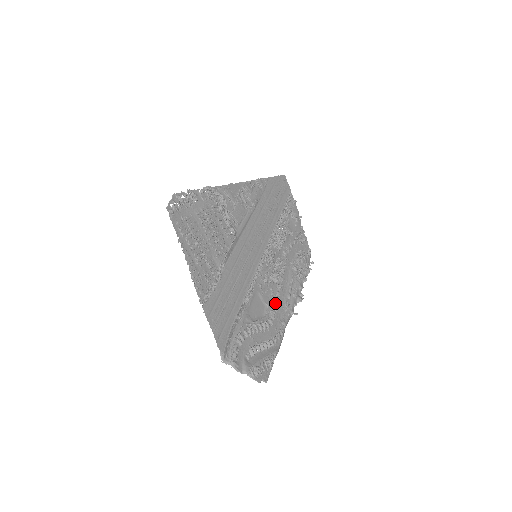
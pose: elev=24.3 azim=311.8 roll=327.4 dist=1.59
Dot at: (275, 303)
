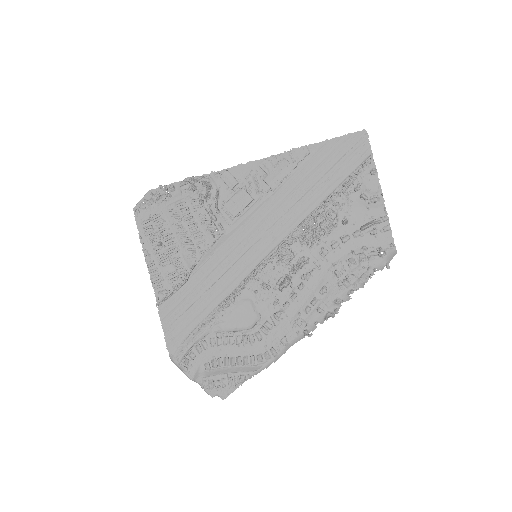
Dot at: (275, 316)
